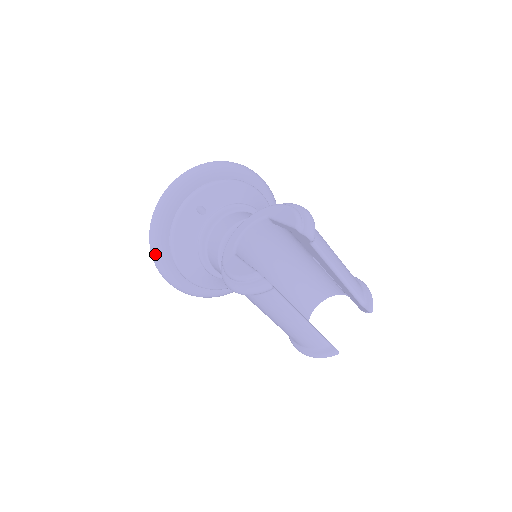
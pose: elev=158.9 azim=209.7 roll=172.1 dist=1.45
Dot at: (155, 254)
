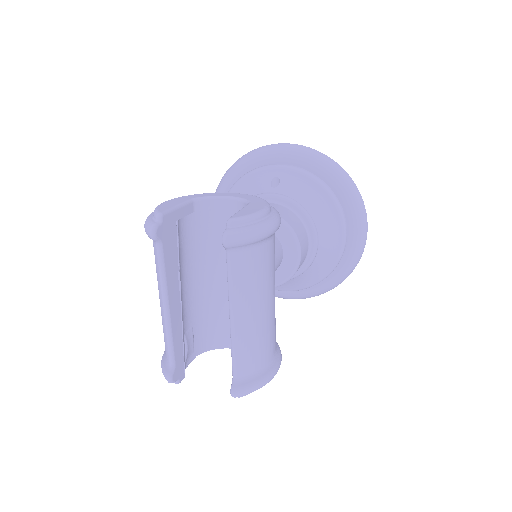
Dot at: (221, 181)
